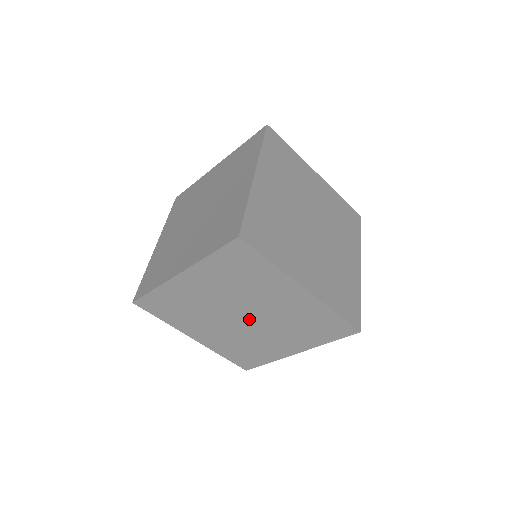
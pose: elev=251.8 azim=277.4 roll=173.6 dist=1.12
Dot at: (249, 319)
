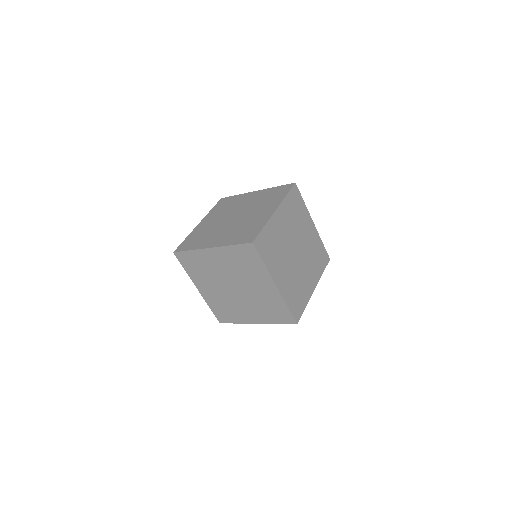
Dot at: (237, 290)
